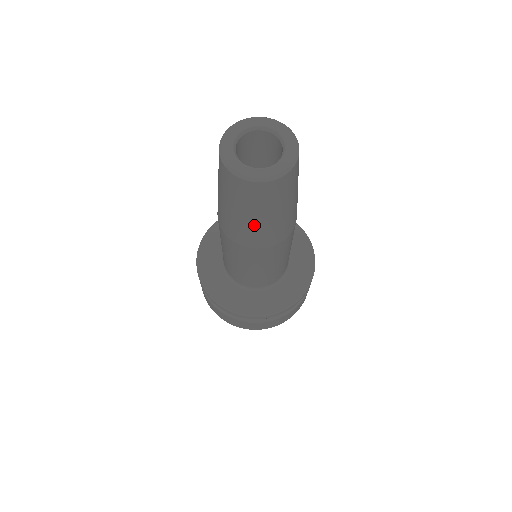
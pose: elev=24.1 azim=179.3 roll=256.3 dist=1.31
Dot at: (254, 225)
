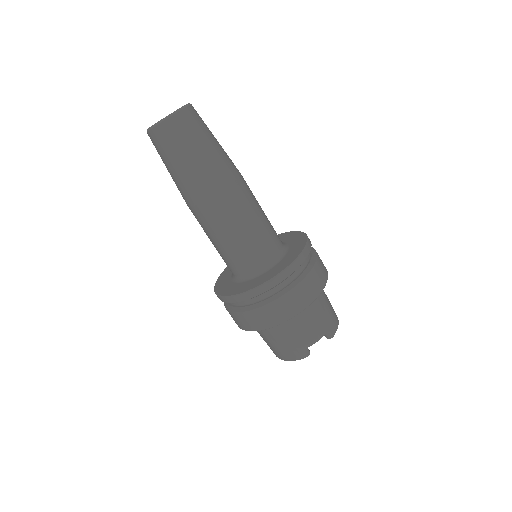
Dot at: (206, 159)
